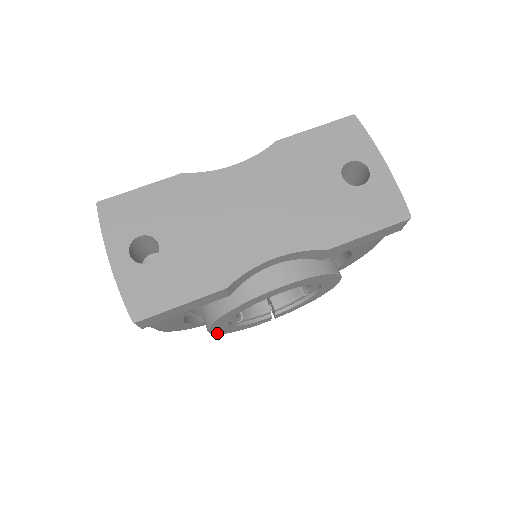
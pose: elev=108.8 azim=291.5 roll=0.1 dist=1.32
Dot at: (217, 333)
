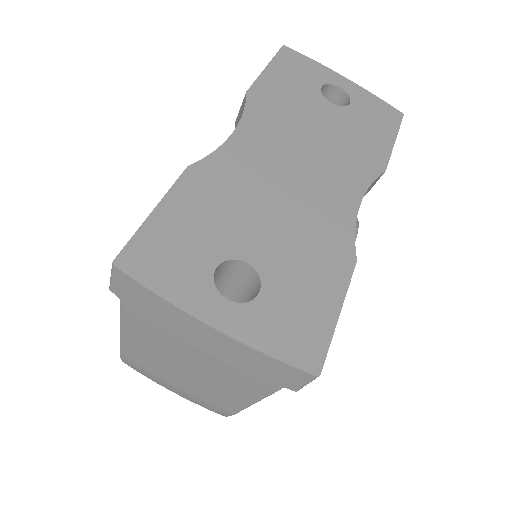
Dot at: occluded
